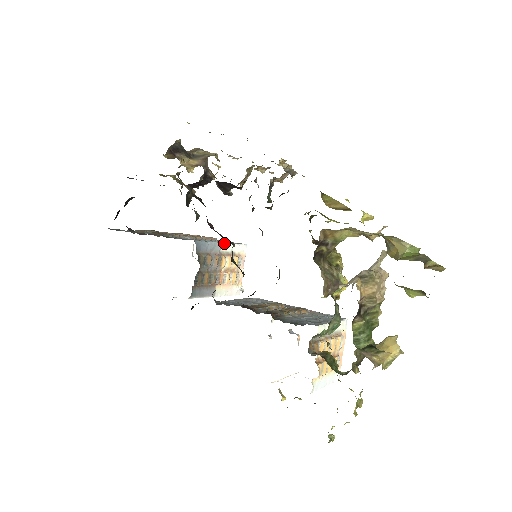
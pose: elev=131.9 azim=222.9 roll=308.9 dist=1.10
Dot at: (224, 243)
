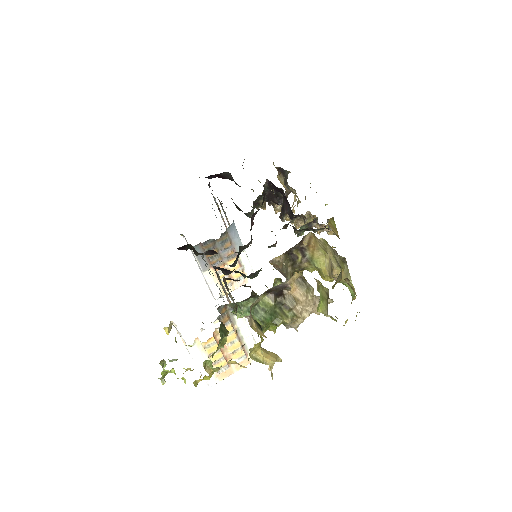
Dot at: occluded
